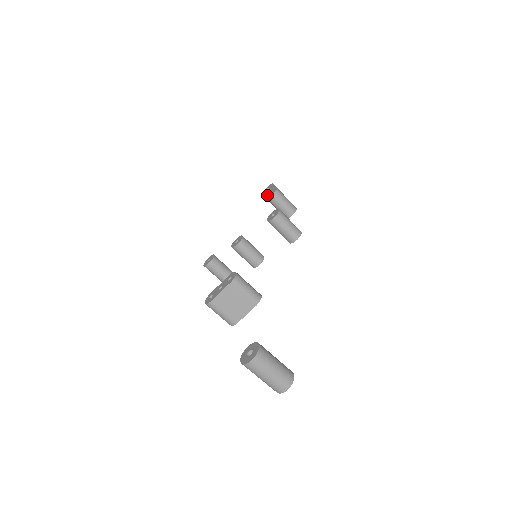
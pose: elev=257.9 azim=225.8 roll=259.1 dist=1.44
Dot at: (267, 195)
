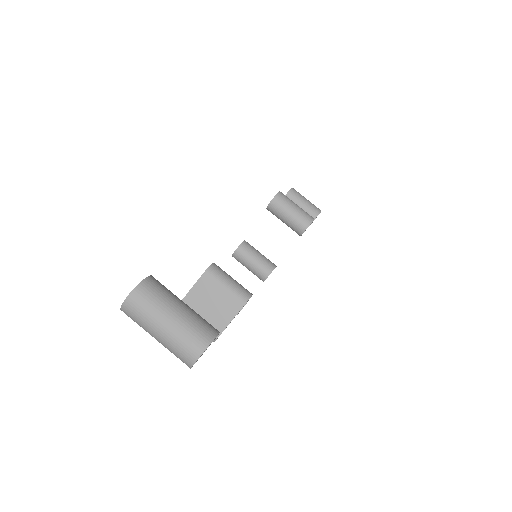
Dot at: occluded
